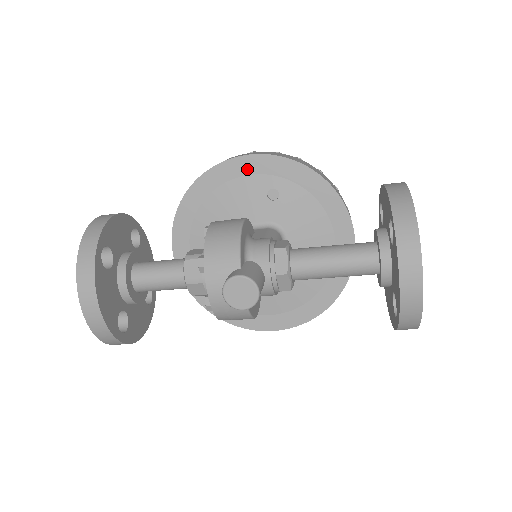
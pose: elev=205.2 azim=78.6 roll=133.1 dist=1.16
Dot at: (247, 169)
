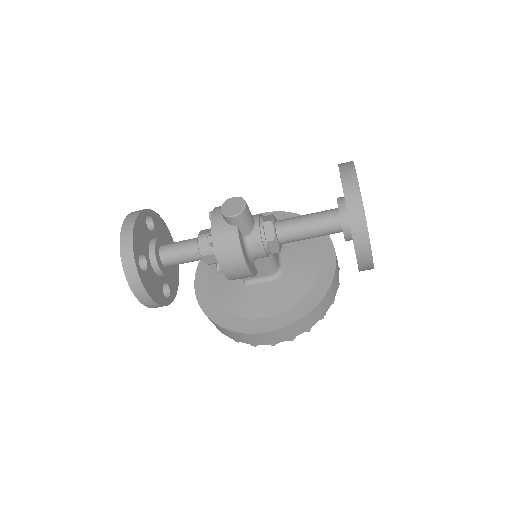
Dot at: occluded
